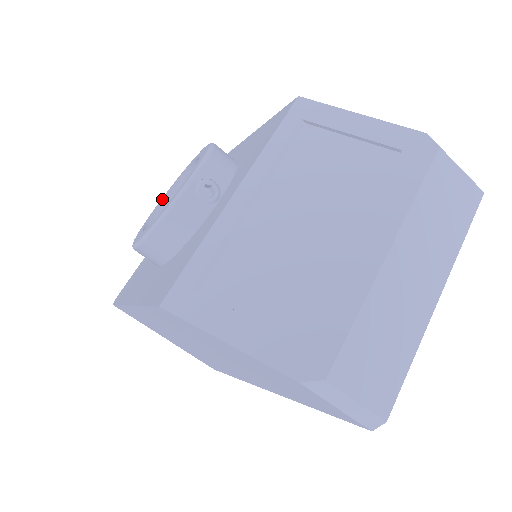
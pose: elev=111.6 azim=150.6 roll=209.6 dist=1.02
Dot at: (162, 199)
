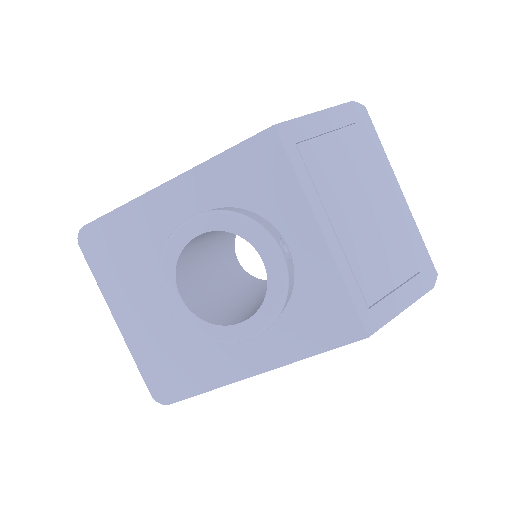
Dot at: (178, 291)
